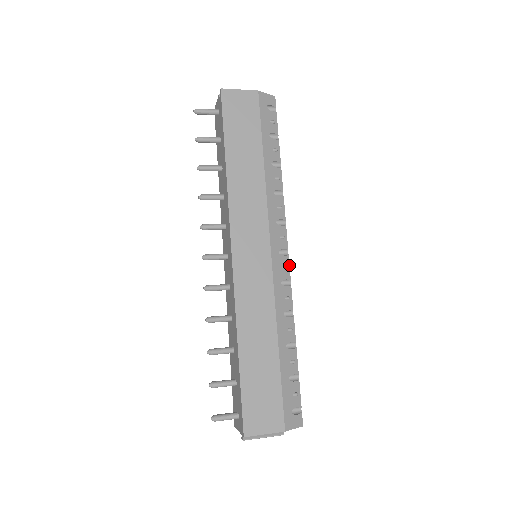
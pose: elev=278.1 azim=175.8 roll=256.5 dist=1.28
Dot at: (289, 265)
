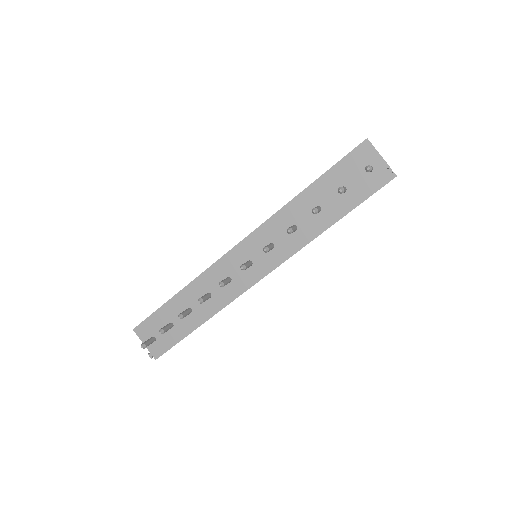
Dot at: occluded
